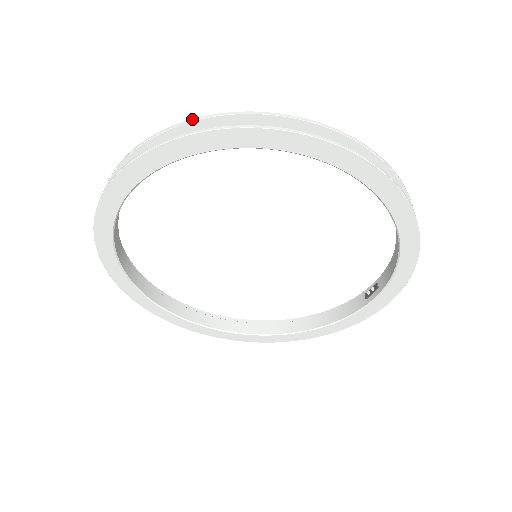
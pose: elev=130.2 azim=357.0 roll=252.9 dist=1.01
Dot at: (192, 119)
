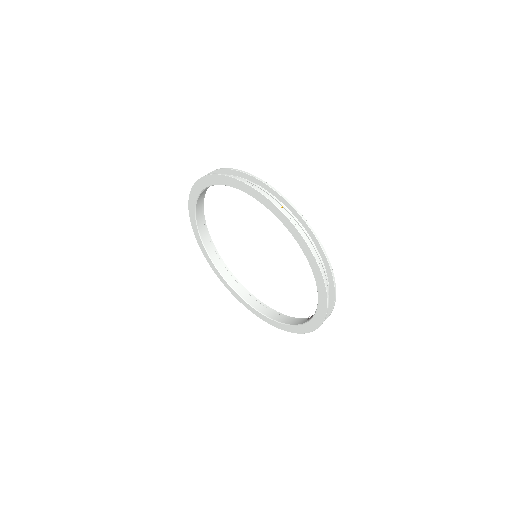
Dot at: (239, 170)
